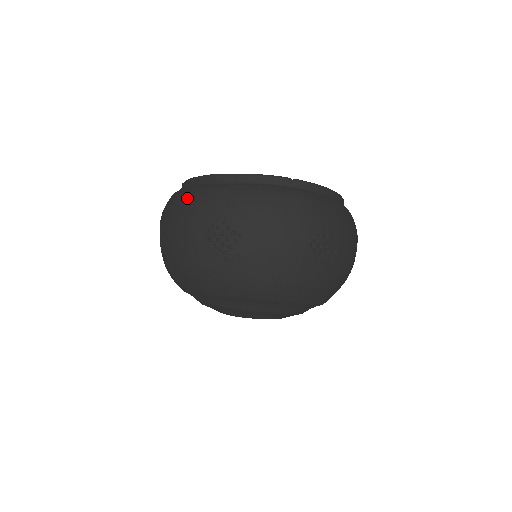
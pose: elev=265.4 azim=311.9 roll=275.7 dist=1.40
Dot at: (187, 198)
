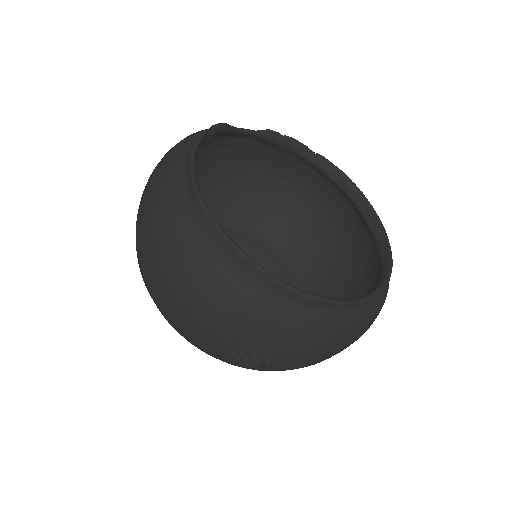
Dot at: (218, 293)
